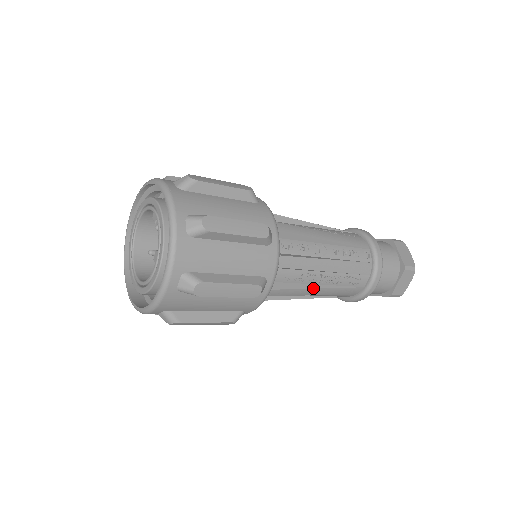
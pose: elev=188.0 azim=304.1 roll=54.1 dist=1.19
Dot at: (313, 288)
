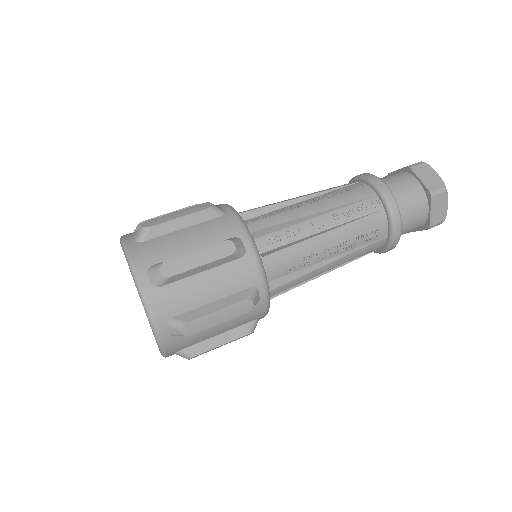
Dot at: (323, 265)
